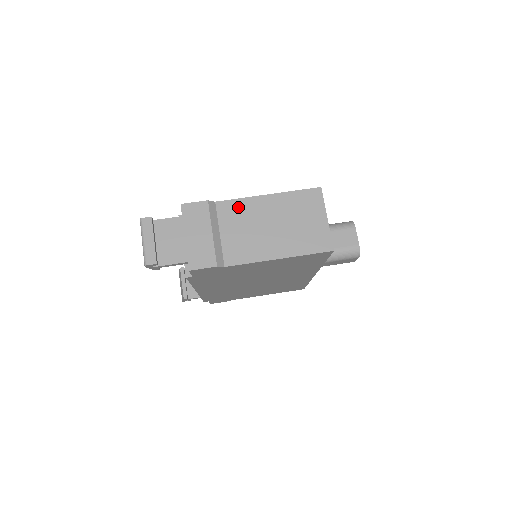
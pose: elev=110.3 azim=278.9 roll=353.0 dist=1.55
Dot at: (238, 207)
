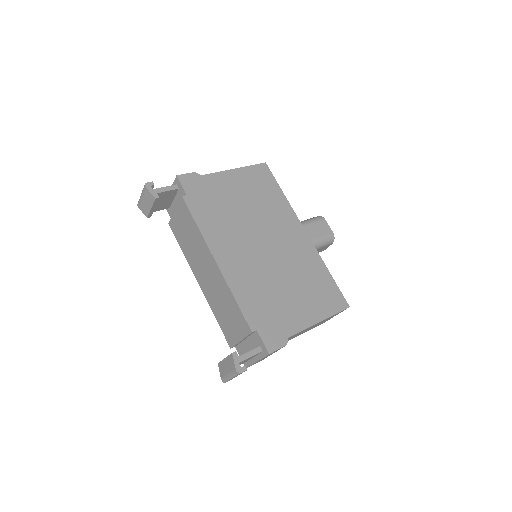
Dot at: occluded
